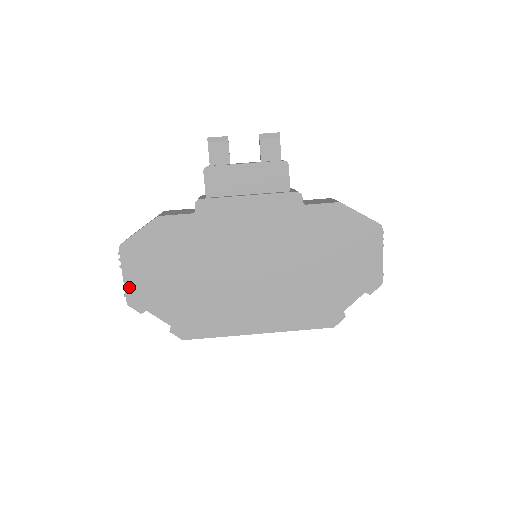
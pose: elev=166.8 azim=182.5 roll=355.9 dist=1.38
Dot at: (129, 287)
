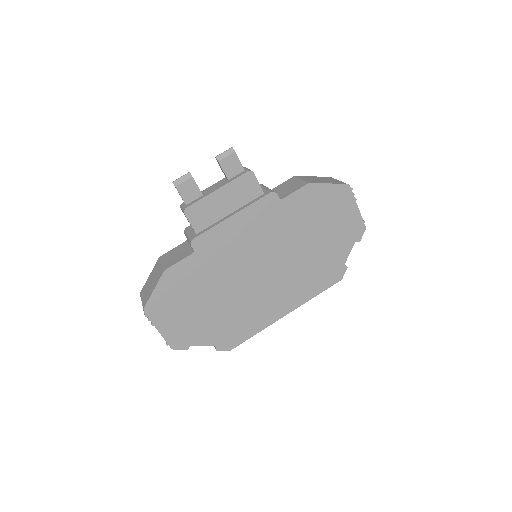
Dot at: (167, 336)
